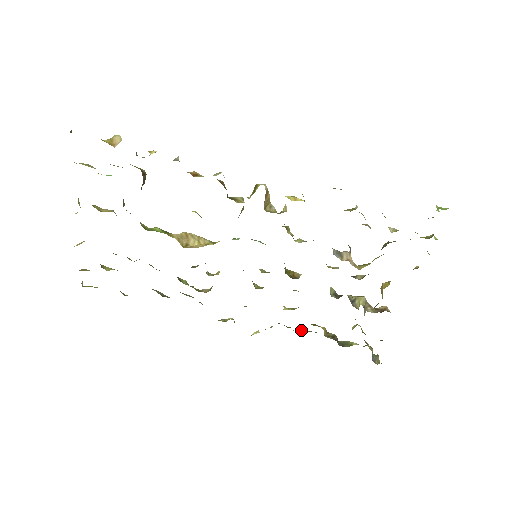
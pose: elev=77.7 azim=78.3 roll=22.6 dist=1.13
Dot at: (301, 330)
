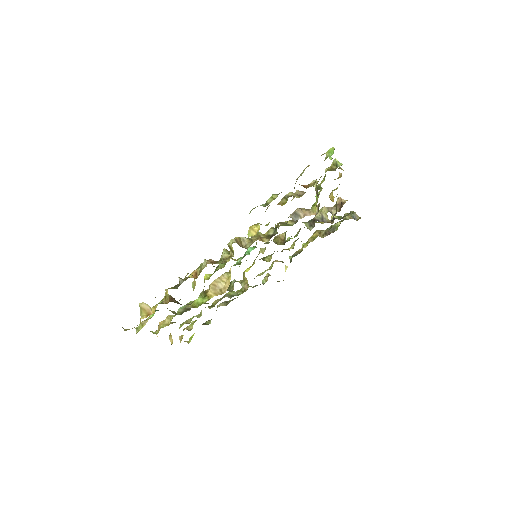
Dot at: occluded
